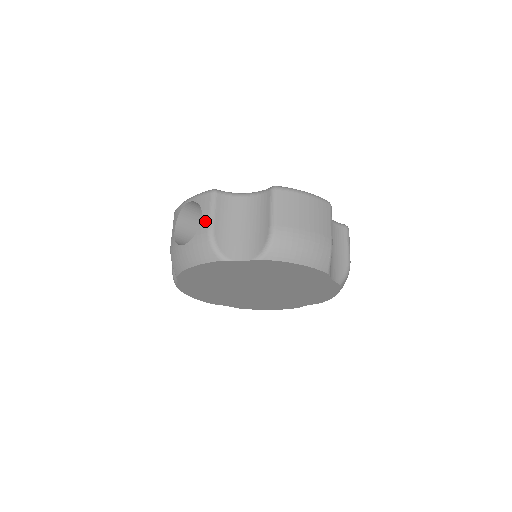
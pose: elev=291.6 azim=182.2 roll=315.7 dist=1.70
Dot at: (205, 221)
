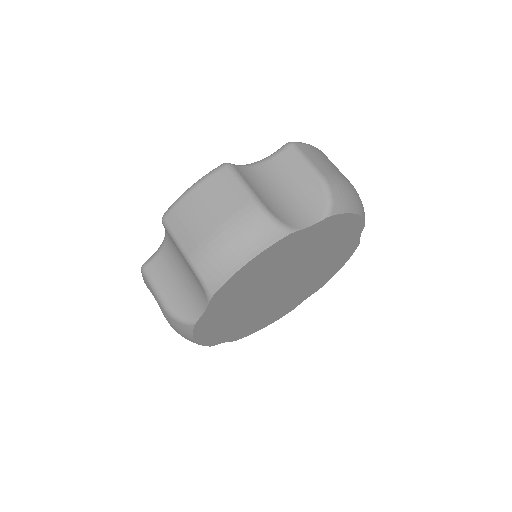
Dot at: (157, 302)
